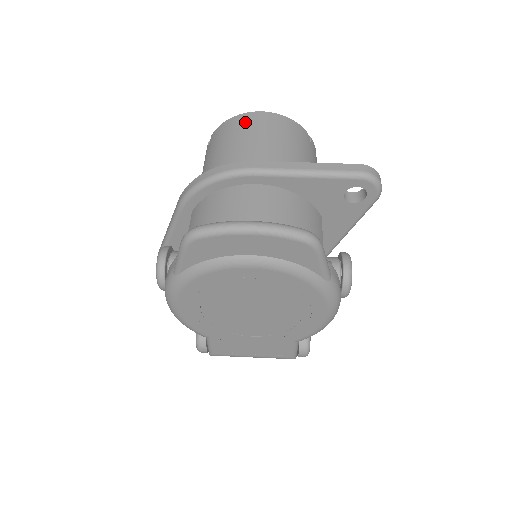
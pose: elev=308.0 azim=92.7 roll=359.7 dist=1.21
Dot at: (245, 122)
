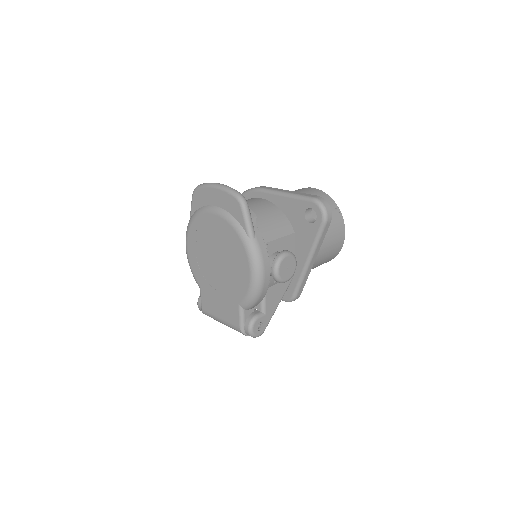
Dot at: (298, 189)
